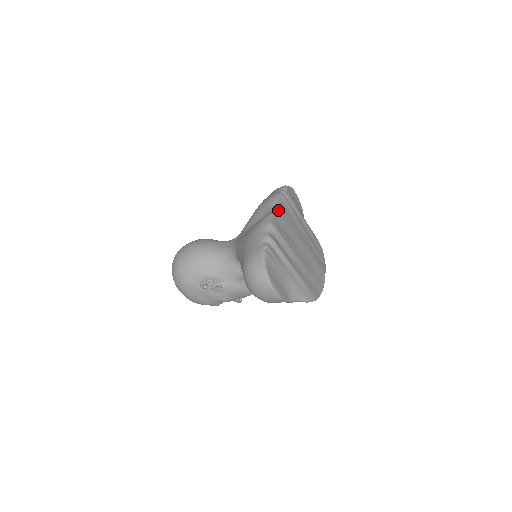
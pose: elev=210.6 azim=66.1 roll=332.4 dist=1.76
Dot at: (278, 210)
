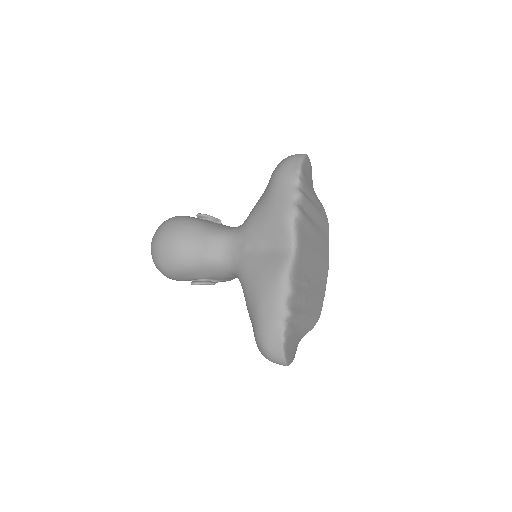
Dot at: (295, 250)
